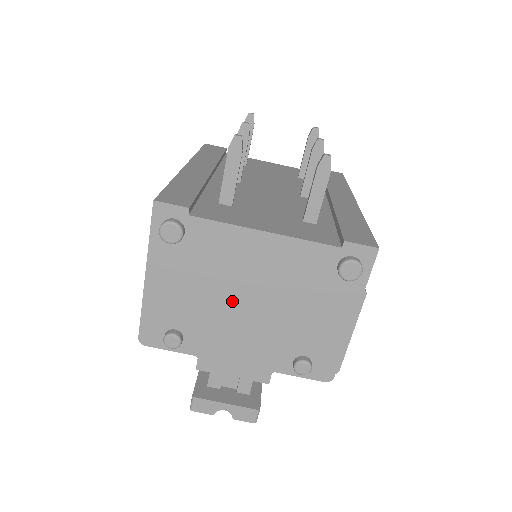
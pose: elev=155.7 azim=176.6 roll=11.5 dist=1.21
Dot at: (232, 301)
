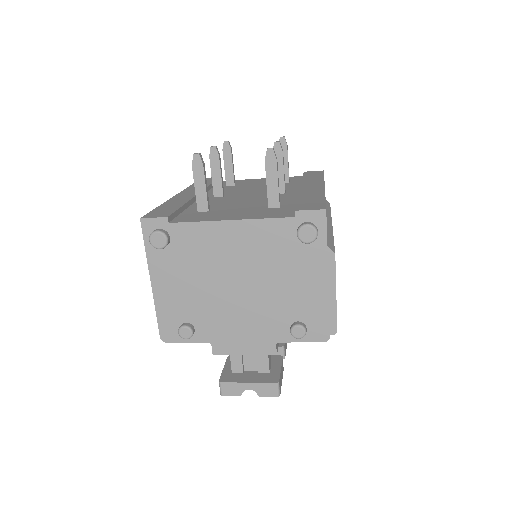
Dot at: (223, 286)
